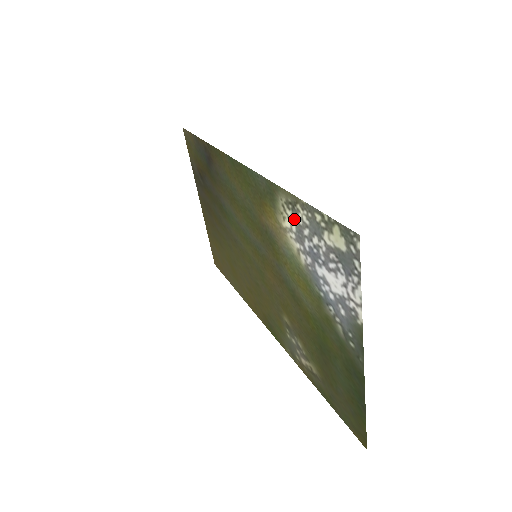
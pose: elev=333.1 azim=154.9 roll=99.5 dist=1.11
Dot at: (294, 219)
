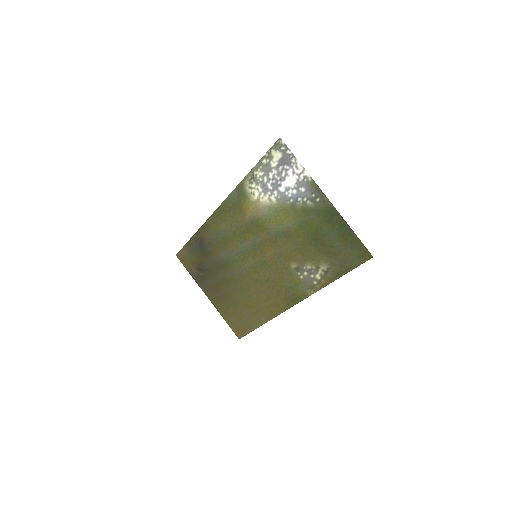
Dot at: (257, 184)
